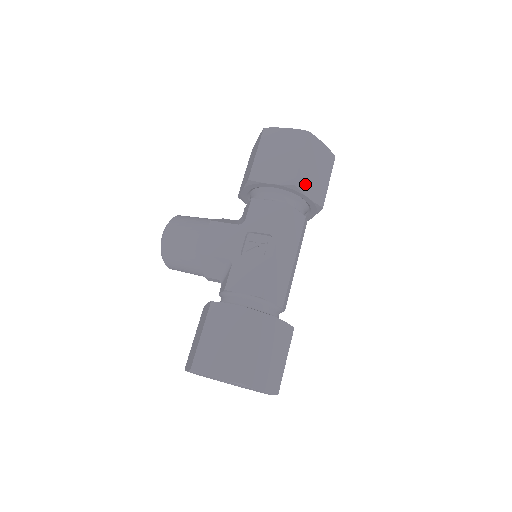
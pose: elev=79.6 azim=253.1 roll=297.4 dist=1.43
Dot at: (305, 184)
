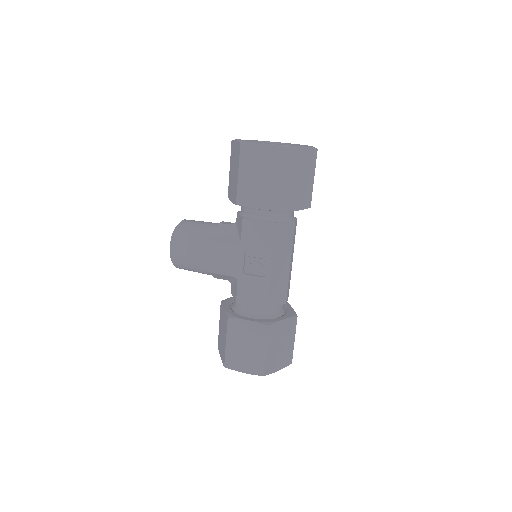
Dot at: (291, 201)
